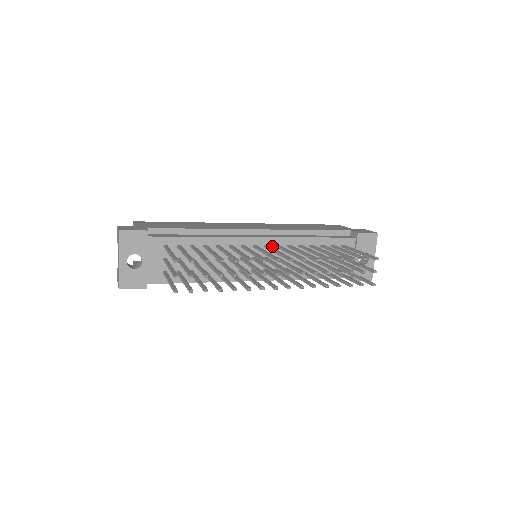
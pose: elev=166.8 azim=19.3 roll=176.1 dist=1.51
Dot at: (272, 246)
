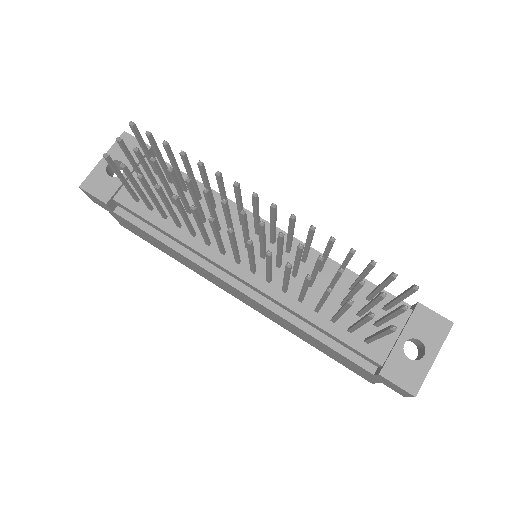
Dot at: occluded
